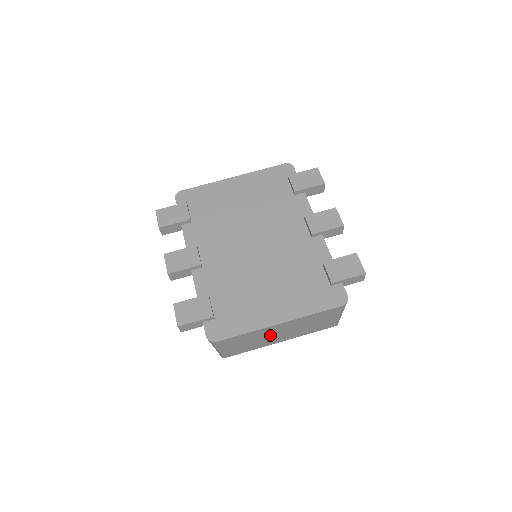
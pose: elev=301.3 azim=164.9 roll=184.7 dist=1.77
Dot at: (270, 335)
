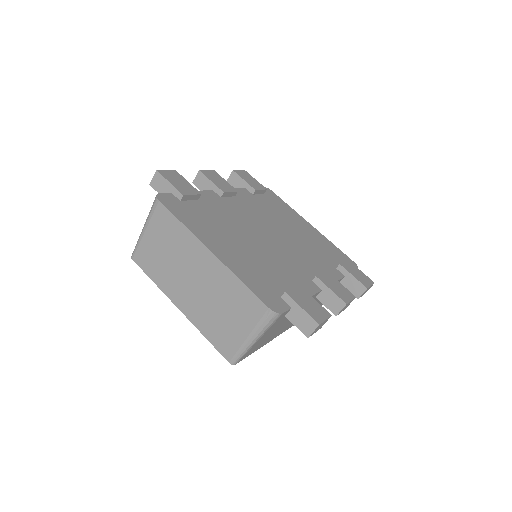
Dot at: (187, 269)
